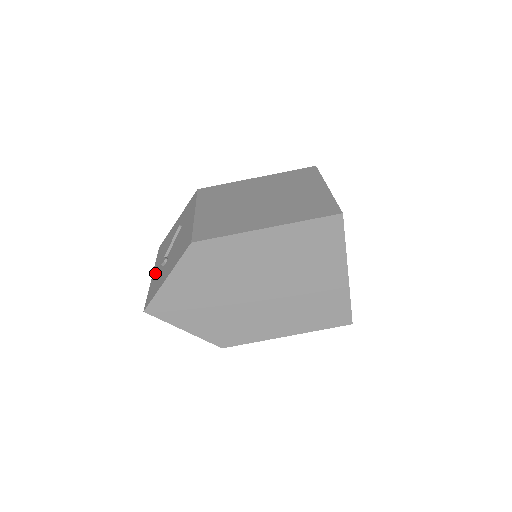
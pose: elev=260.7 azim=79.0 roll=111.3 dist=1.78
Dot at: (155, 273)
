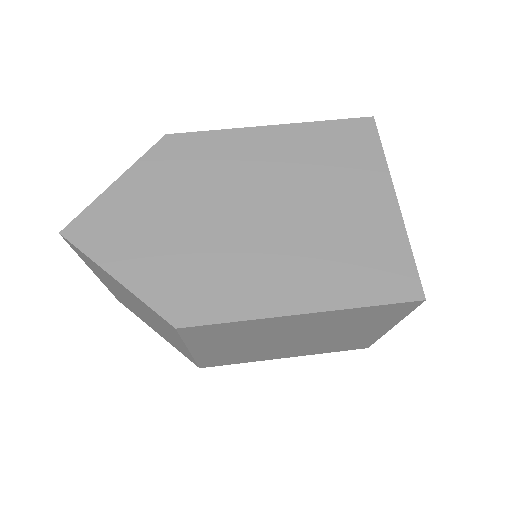
Dot at: occluded
